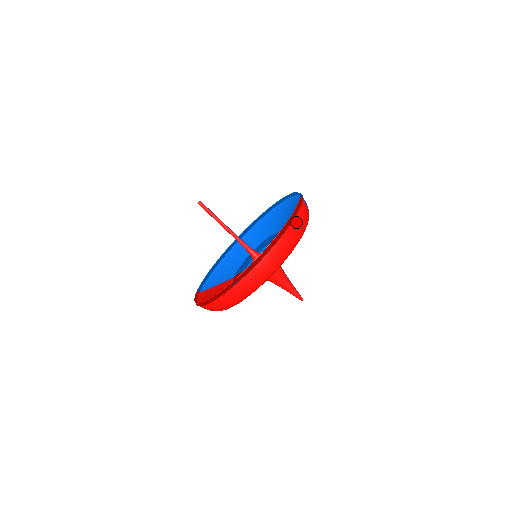
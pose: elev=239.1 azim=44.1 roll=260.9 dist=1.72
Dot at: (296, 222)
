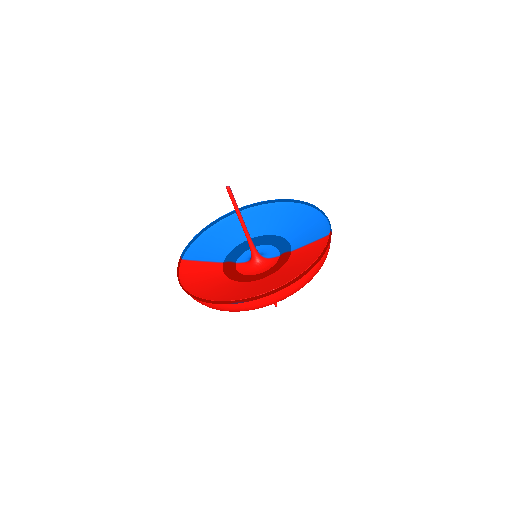
Dot at: (319, 264)
